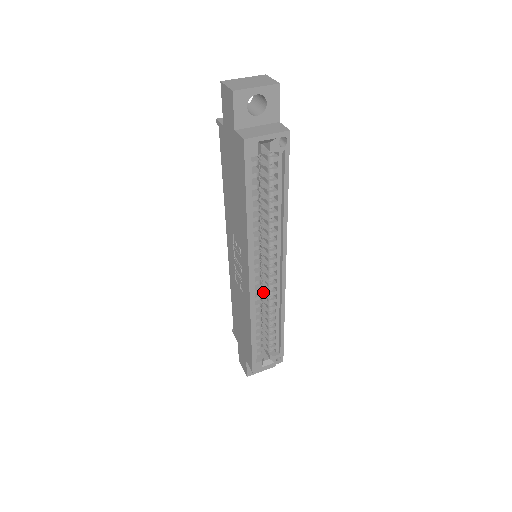
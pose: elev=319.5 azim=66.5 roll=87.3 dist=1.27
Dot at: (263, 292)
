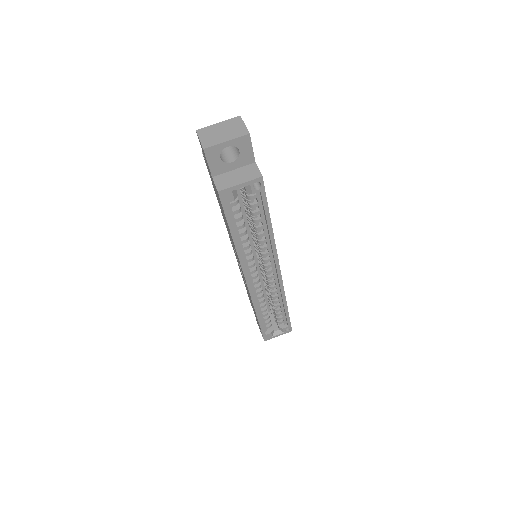
Dot at: (265, 285)
